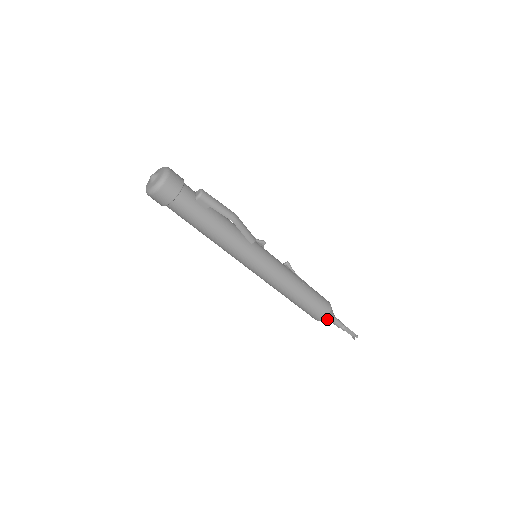
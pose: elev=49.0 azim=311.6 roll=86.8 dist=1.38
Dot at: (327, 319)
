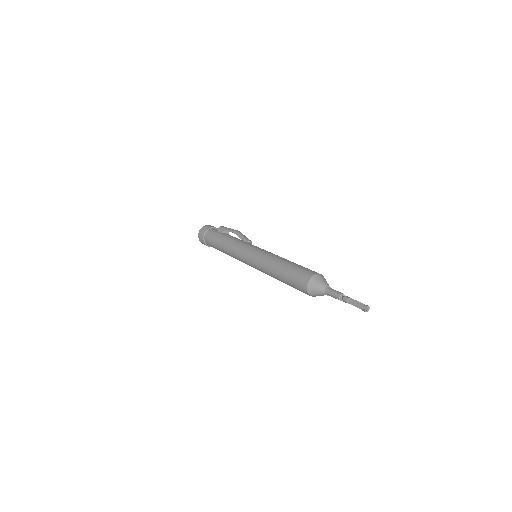
Dot at: (314, 285)
